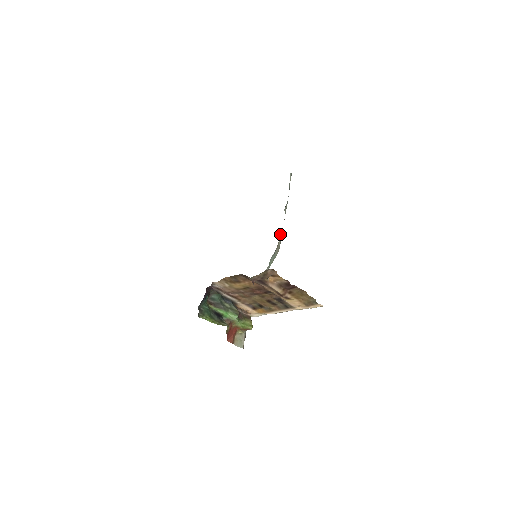
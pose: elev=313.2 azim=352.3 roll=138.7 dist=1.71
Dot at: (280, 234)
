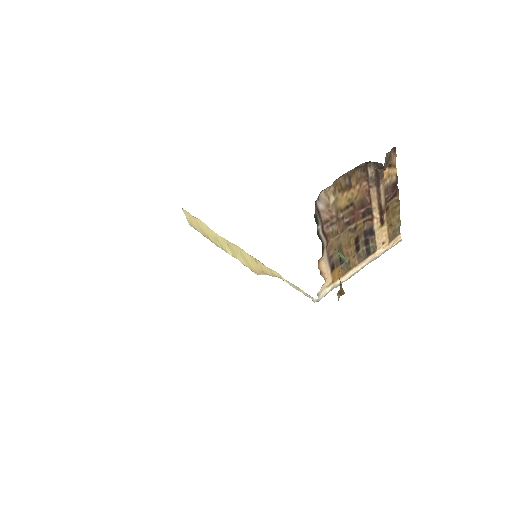
Dot at: occluded
